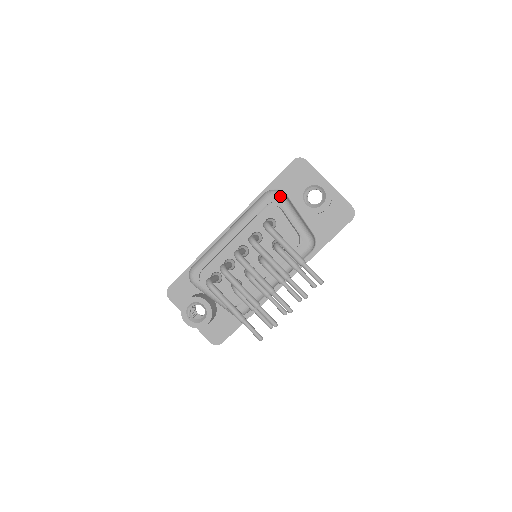
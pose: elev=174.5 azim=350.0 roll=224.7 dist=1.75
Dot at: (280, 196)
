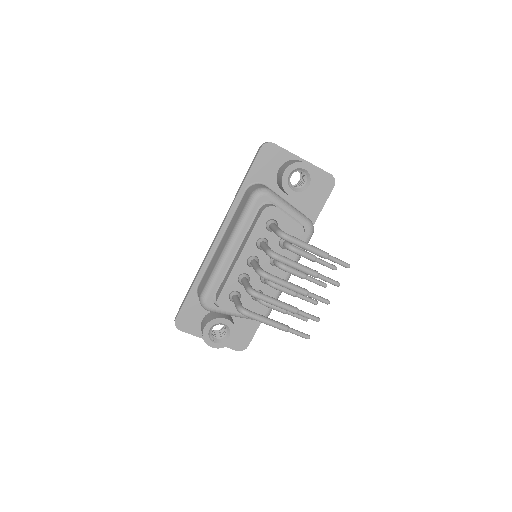
Dot at: (269, 193)
